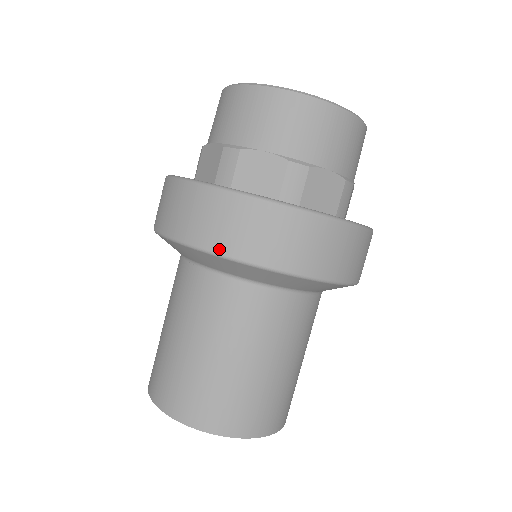
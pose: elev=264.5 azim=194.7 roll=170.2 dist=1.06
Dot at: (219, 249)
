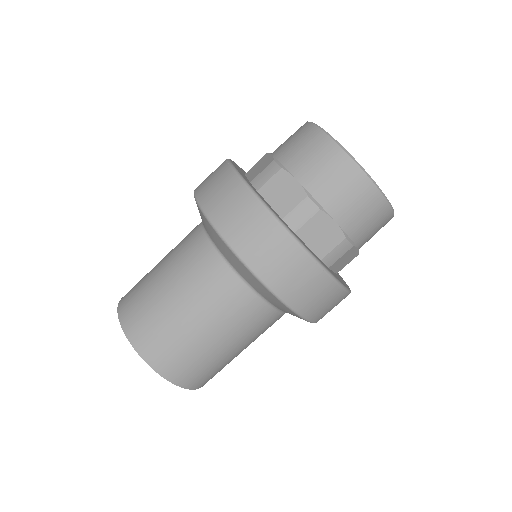
Dot at: (272, 285)
